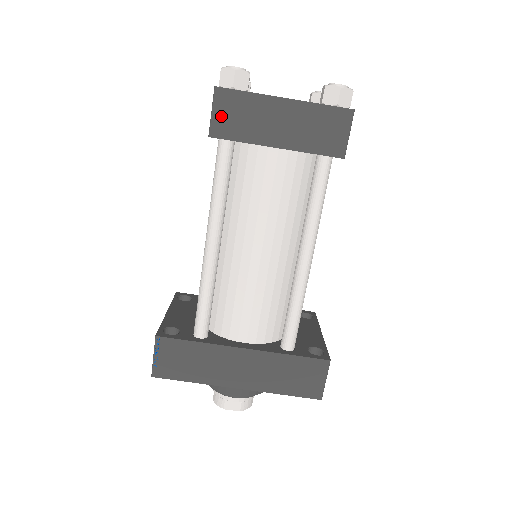
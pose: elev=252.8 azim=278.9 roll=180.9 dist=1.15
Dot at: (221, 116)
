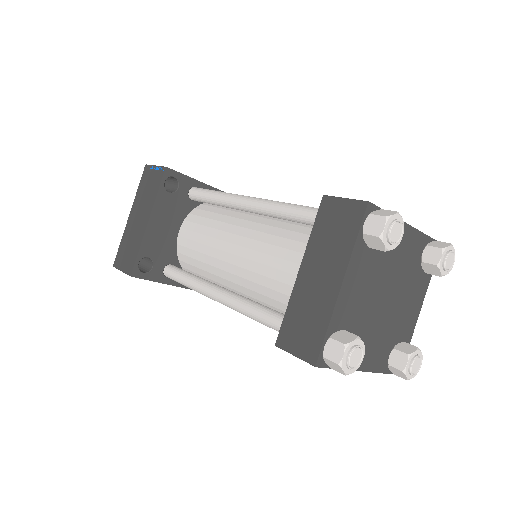
Dot at: occluded
